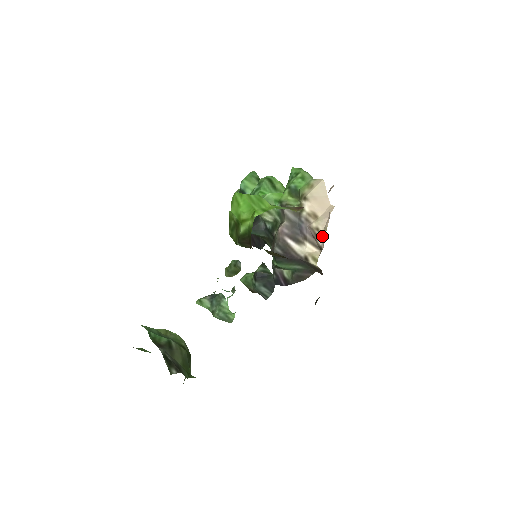
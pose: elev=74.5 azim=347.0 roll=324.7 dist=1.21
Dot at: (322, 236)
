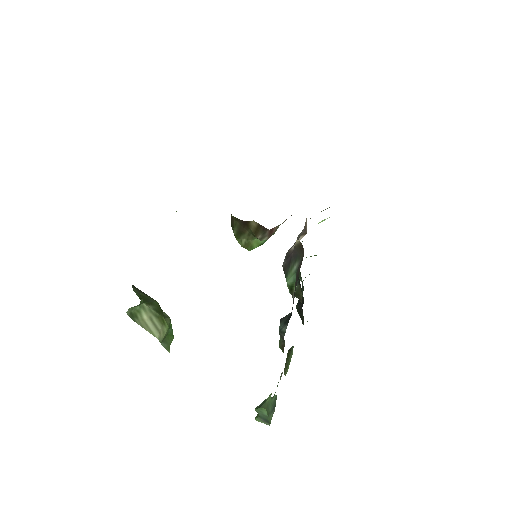
Dot at: (306, 220)
